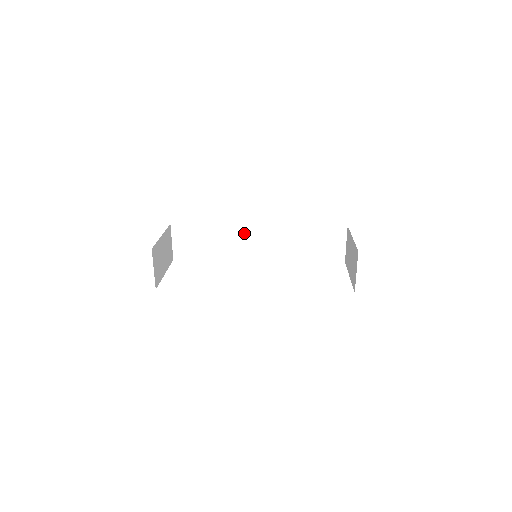
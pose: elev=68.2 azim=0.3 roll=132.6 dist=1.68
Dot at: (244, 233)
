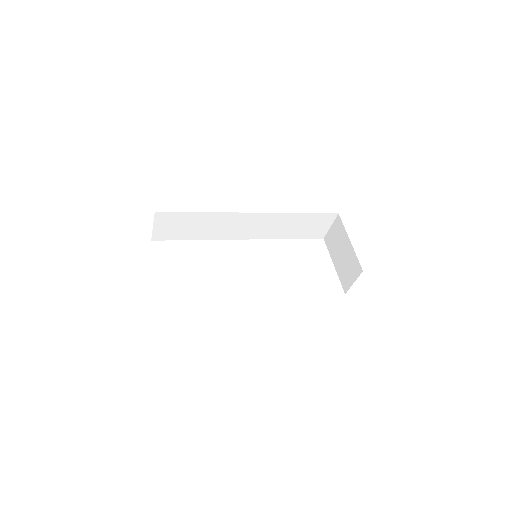
Dot at: (236, 219)
